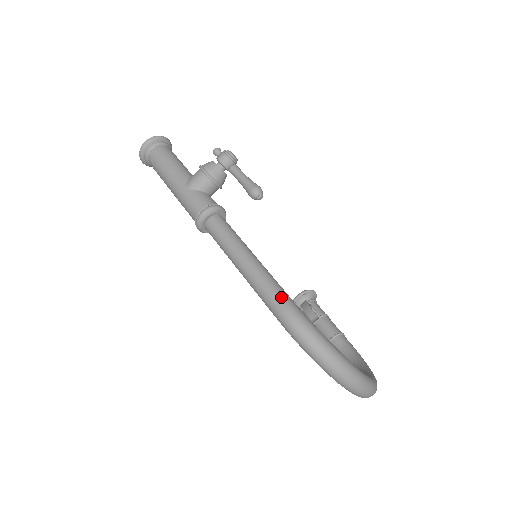
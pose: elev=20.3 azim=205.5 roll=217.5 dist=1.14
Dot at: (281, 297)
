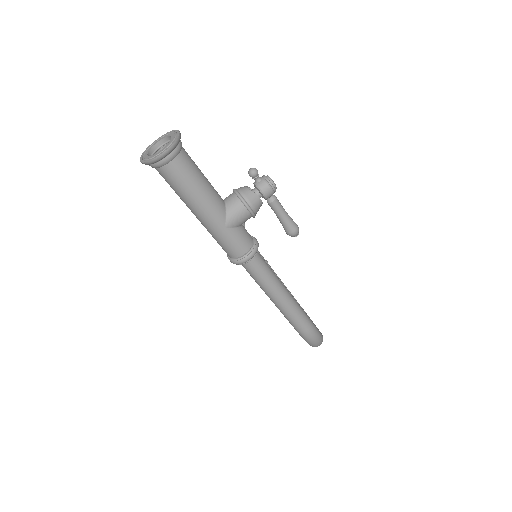
Dot at: (307, 322)
